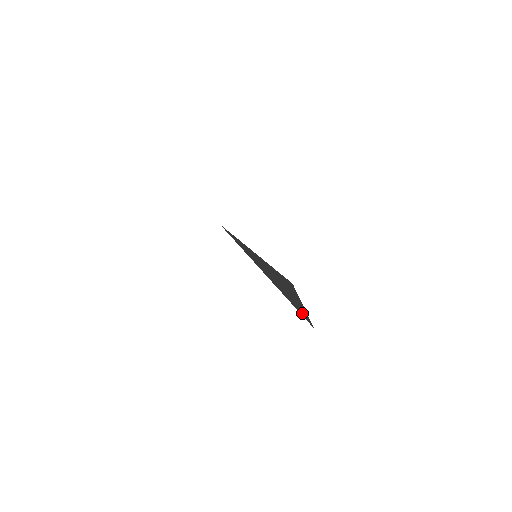
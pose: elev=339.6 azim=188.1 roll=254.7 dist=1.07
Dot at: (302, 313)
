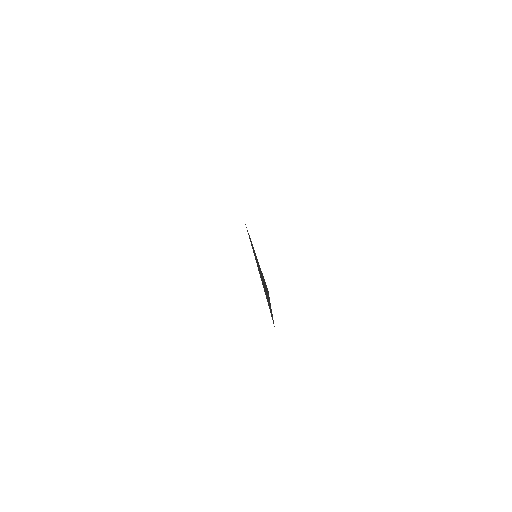
Dot at: (271, 313)
